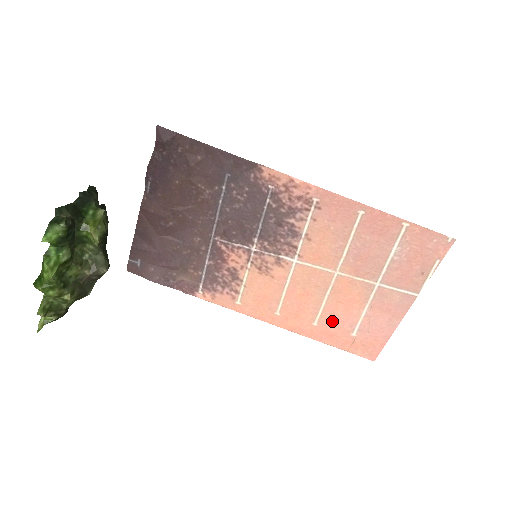
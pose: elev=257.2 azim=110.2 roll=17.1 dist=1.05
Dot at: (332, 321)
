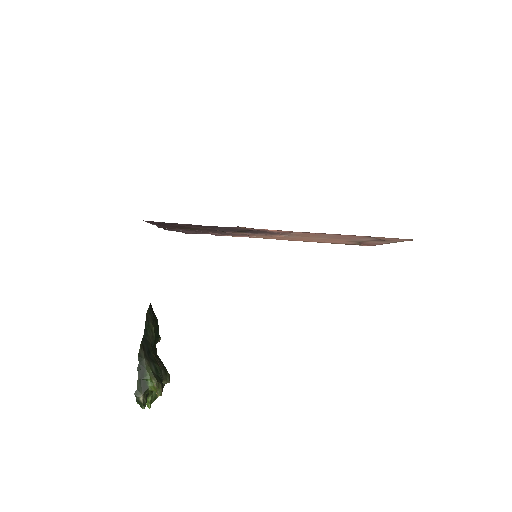
Dot at: occluded
